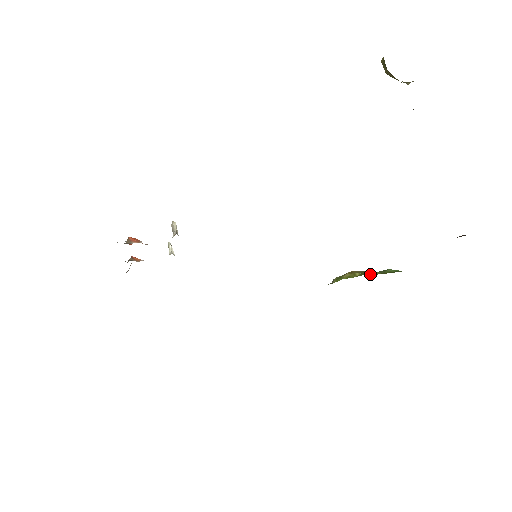
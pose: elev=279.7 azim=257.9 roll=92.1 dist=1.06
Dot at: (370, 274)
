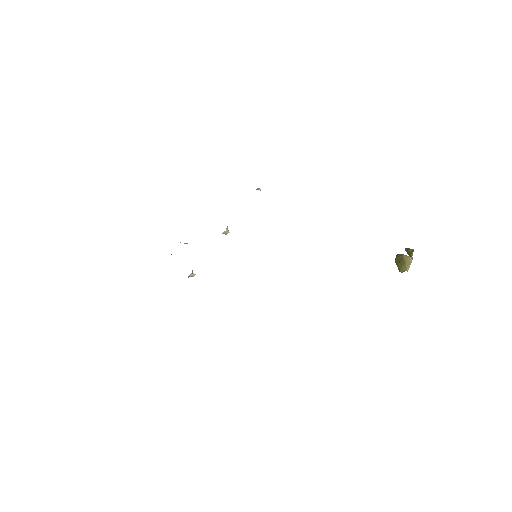
Dot at: occluded
